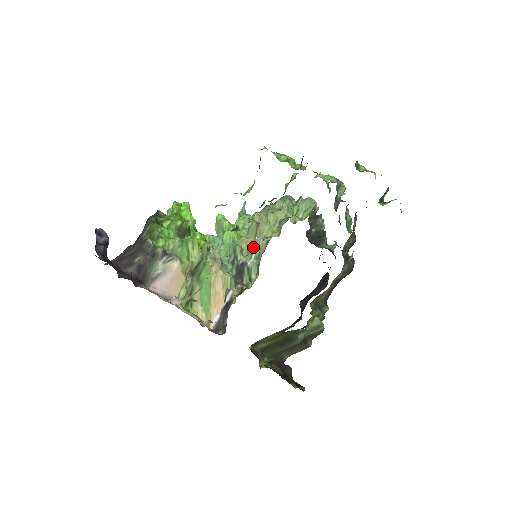
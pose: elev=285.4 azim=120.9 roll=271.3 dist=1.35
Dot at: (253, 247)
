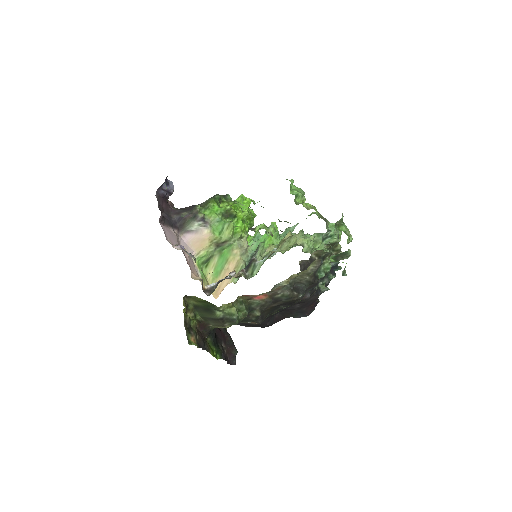
Dot at: (269, 253)
